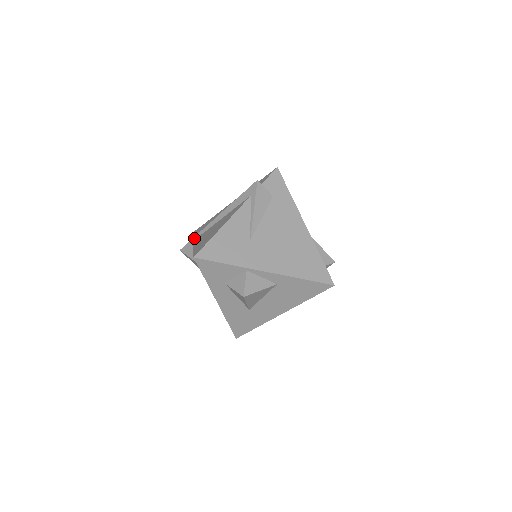
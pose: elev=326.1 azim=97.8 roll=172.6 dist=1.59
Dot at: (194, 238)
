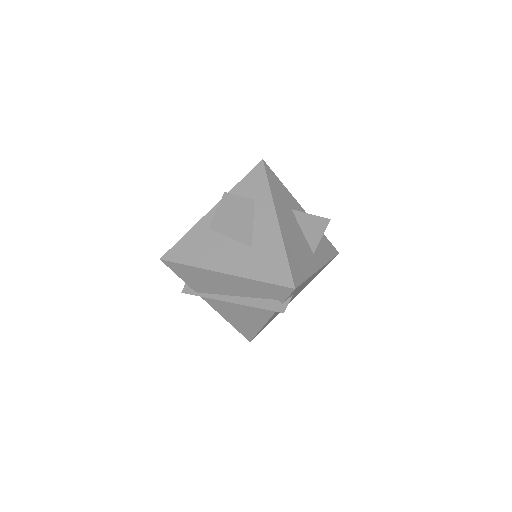
Dot at: occluded
